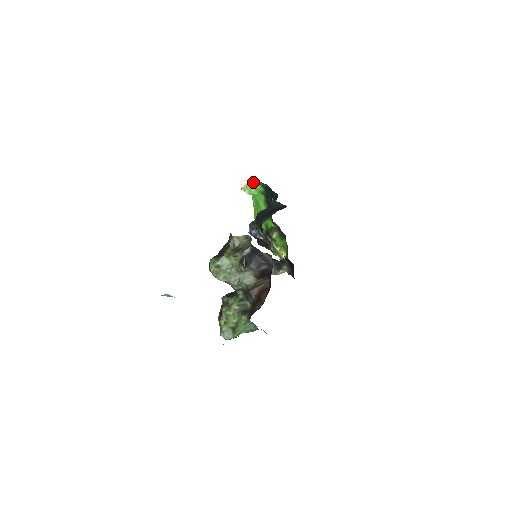
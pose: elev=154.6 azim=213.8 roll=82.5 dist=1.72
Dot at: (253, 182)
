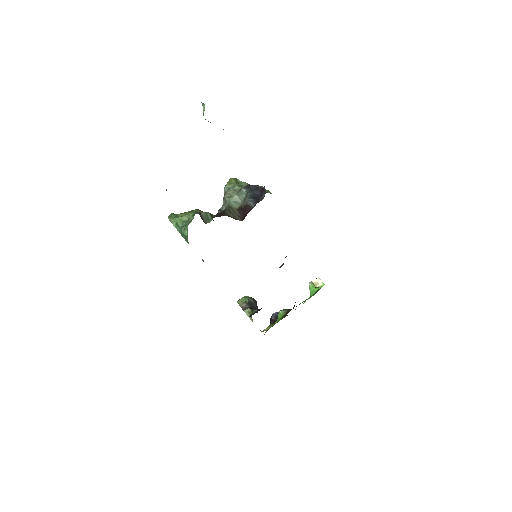
Dot at: occluded
